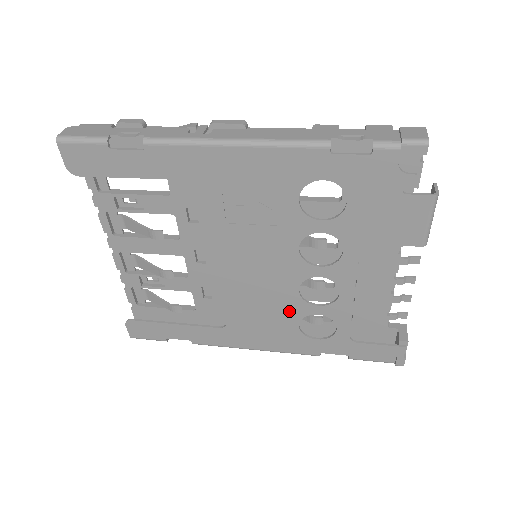
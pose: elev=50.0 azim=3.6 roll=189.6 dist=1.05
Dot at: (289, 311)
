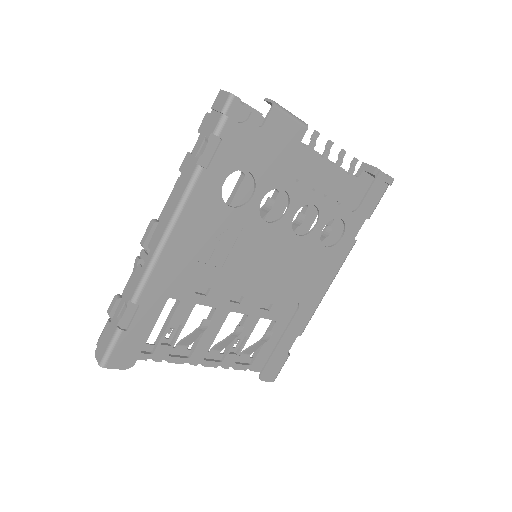
Dot at: (310, 250)
